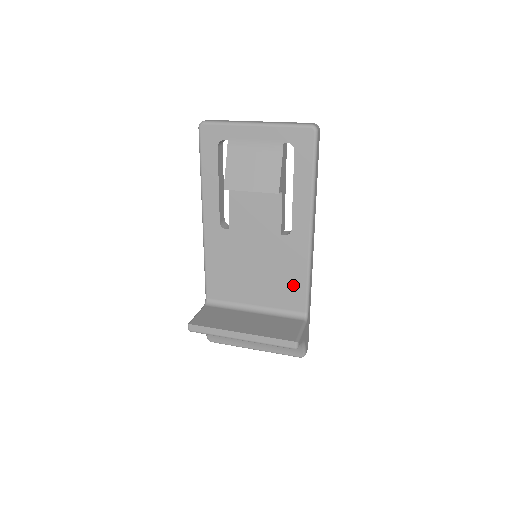
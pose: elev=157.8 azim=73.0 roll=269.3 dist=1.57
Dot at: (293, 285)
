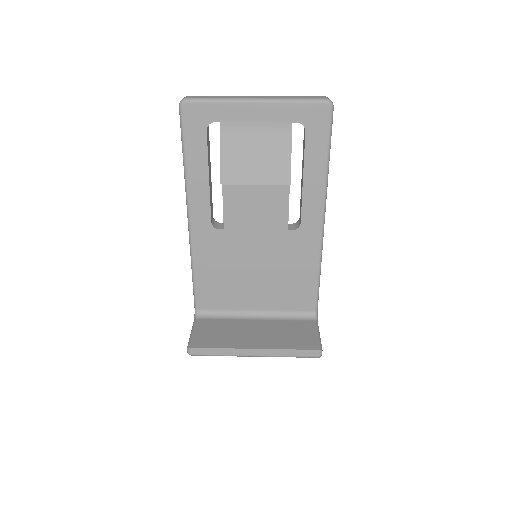
Dot at: (301, 284)
